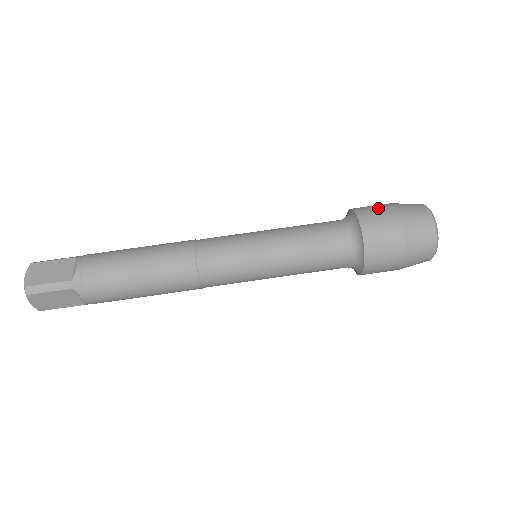
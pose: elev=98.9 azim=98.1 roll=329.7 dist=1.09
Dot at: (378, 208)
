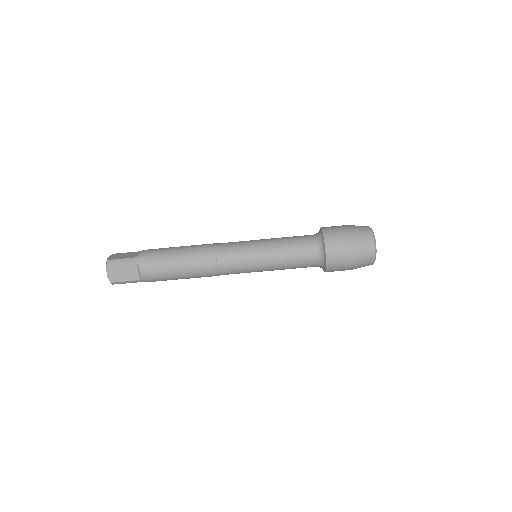
Dot at: (341, 247)
